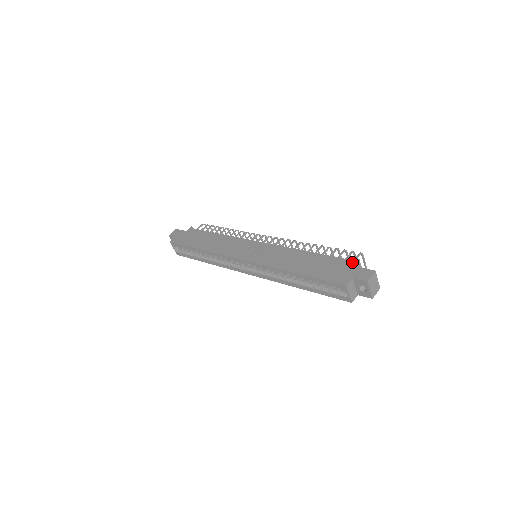
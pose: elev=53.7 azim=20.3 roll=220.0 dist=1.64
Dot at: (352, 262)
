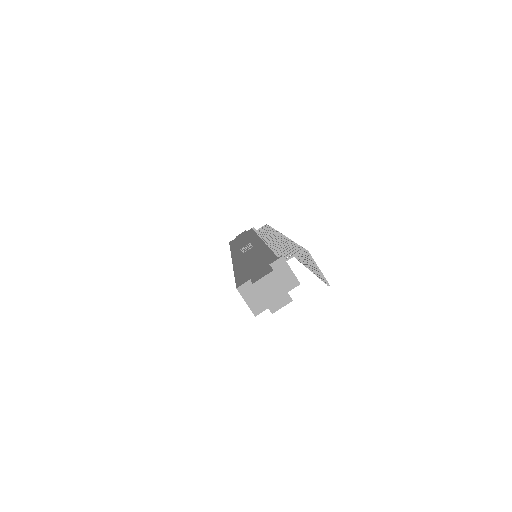
Dot at: (274, 259)
